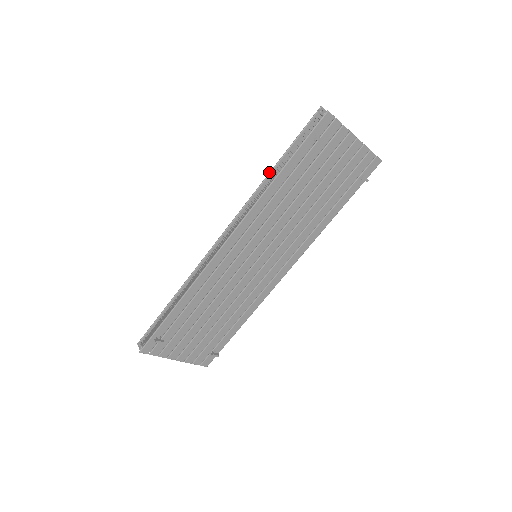
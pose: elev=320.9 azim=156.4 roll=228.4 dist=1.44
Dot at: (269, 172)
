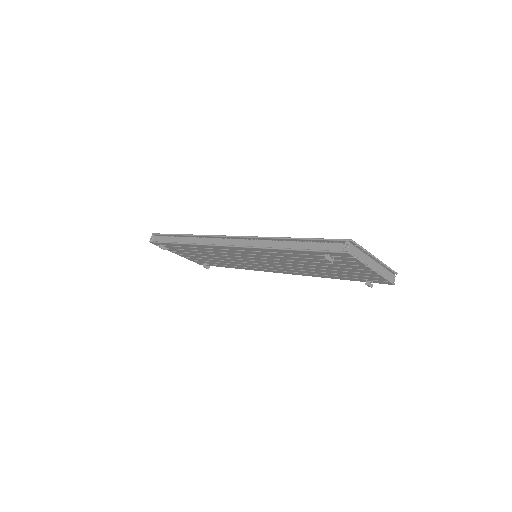
Dot at: (285, 237)
